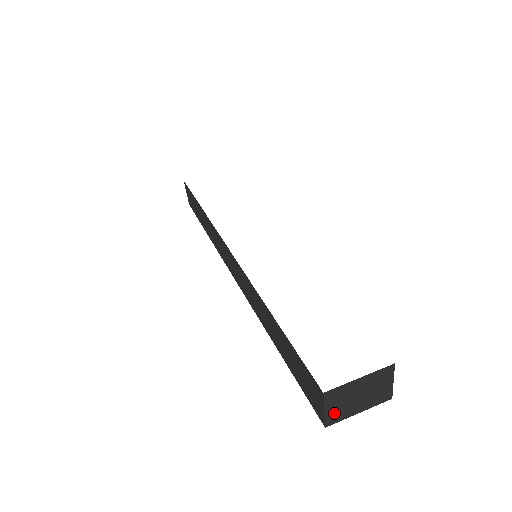
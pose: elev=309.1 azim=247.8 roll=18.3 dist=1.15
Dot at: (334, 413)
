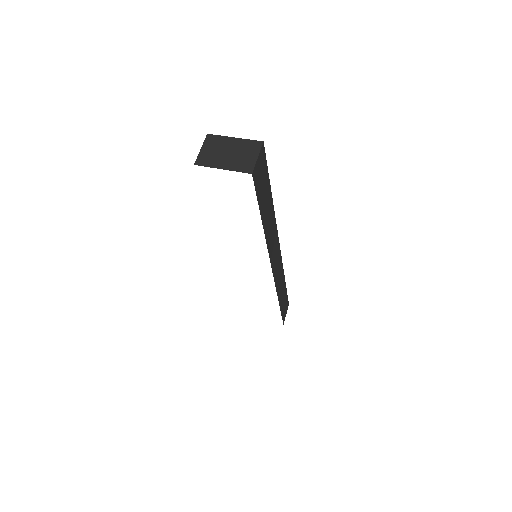
Dot at: (206, 156)
